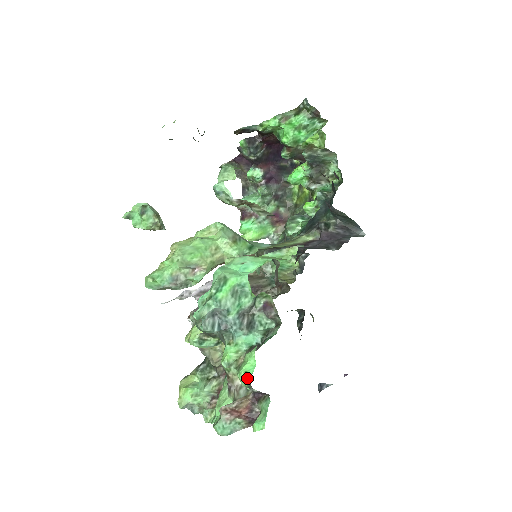
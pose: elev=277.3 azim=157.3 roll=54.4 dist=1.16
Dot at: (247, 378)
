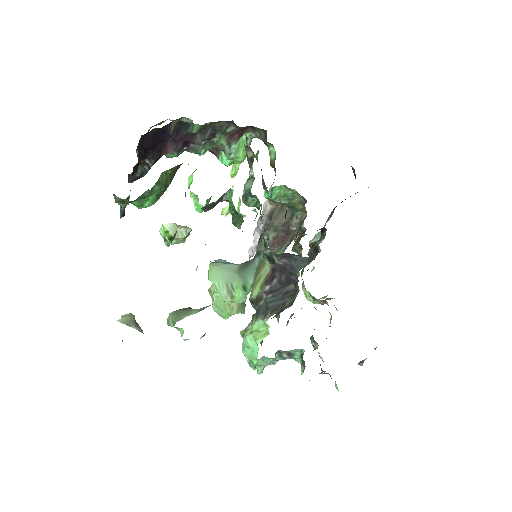
Dot at: occluded
